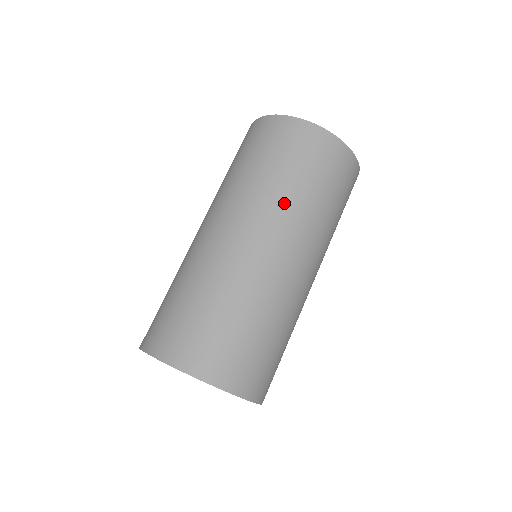
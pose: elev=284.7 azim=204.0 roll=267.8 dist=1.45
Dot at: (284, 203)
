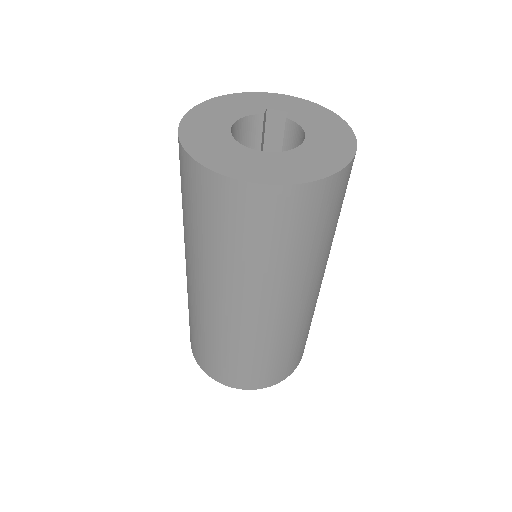
Dot at: (250, 277)
